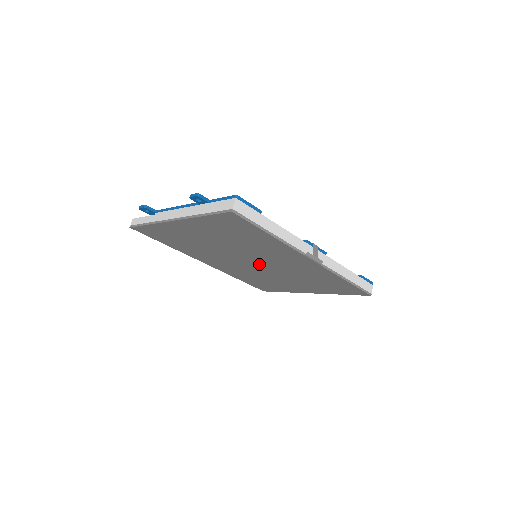
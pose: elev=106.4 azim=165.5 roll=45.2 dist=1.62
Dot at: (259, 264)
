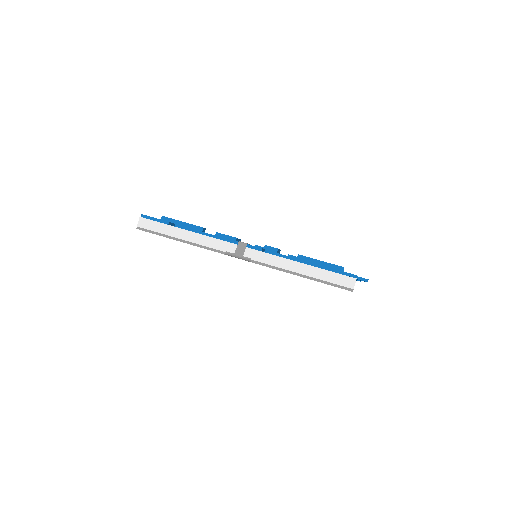
Dot at: occluded
